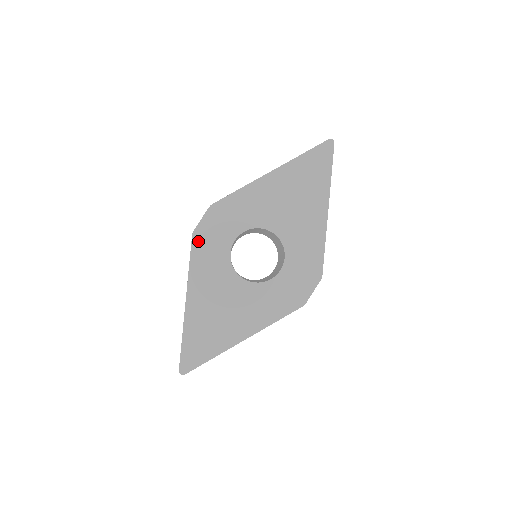
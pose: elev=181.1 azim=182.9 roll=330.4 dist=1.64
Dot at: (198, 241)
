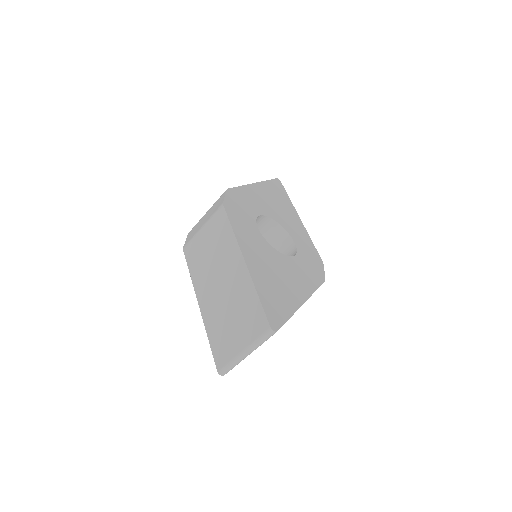
Dot at: (230, 212)
